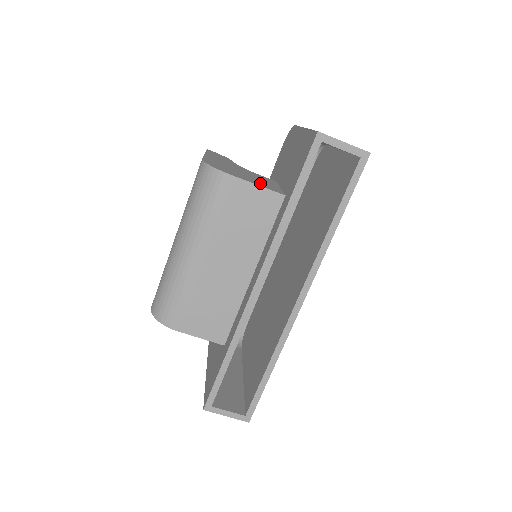
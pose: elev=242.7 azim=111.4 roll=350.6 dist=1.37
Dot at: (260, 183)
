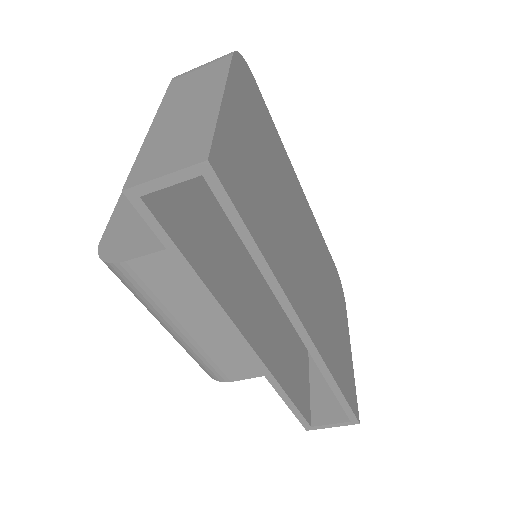
Dot at: occluded
